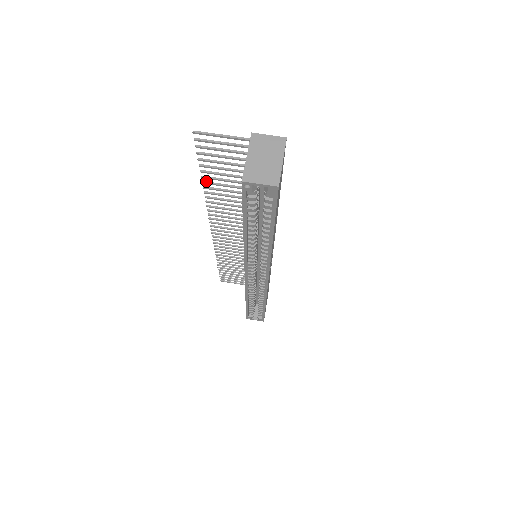
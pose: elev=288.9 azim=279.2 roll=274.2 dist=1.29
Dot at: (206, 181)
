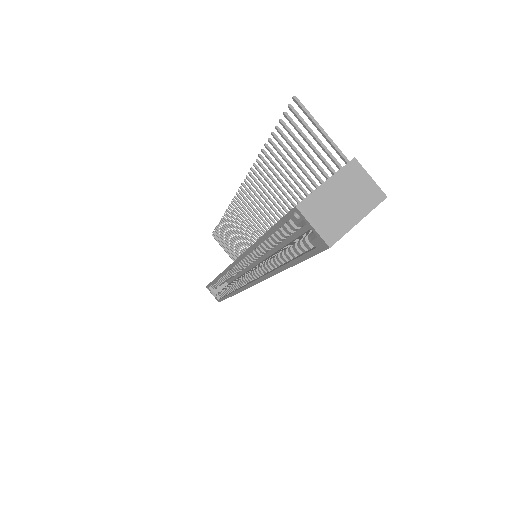
Dot at: occluded
